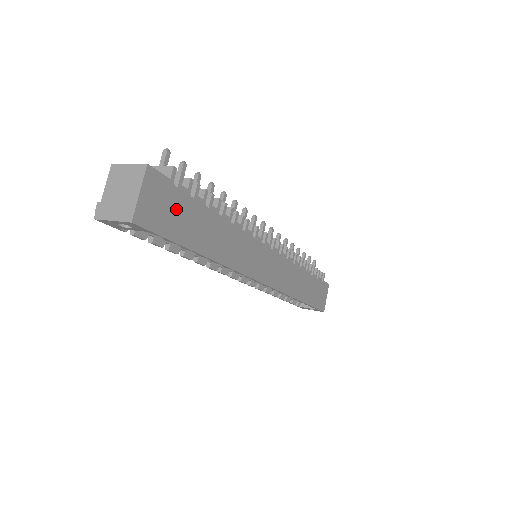
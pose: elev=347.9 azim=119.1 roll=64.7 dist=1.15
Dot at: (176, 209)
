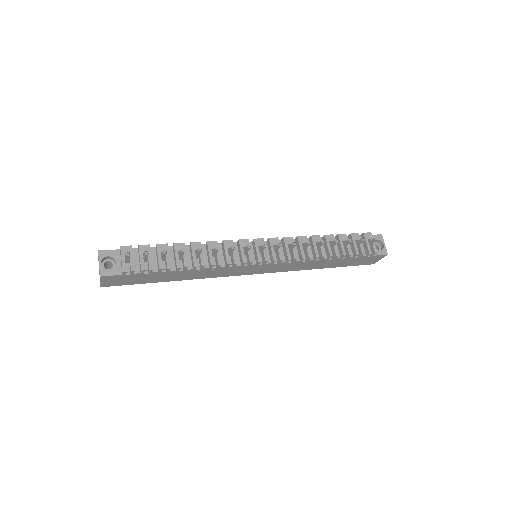
Dot at: (134, 278)
